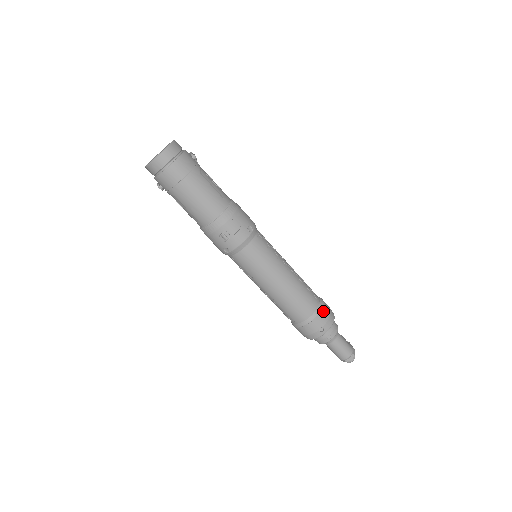
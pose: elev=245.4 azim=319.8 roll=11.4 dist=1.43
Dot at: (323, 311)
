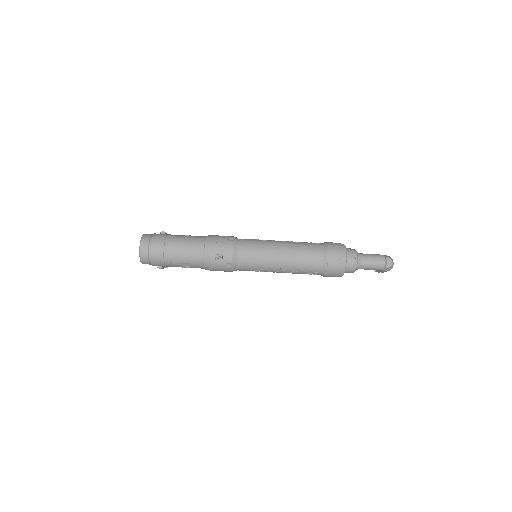
Dot at: (330, 246)
